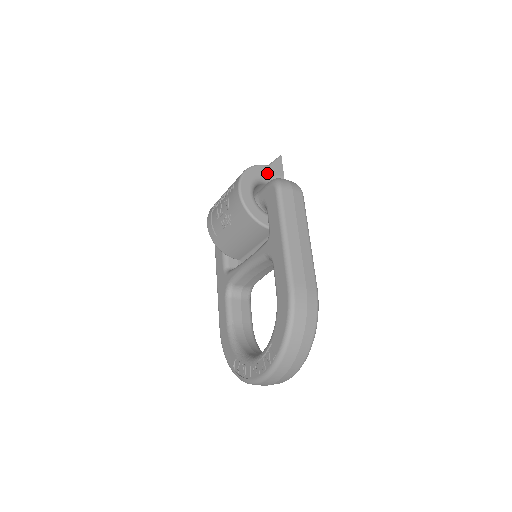
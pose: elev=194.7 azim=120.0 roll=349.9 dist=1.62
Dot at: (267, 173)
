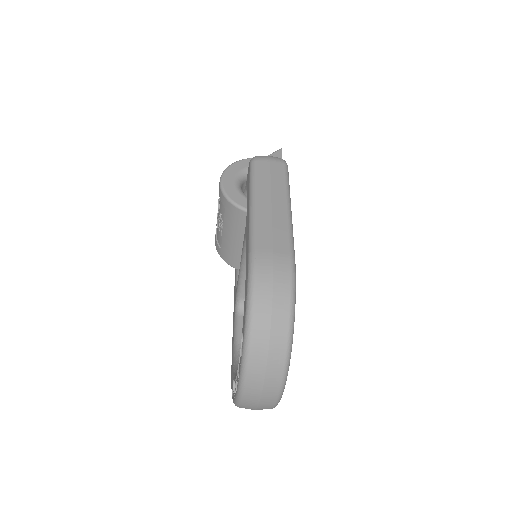
Dot at: occluded
